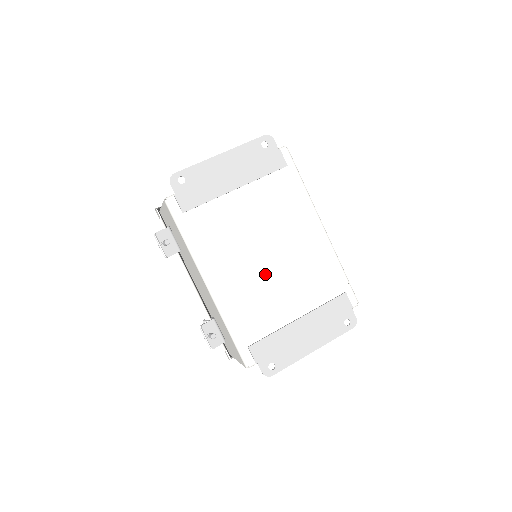
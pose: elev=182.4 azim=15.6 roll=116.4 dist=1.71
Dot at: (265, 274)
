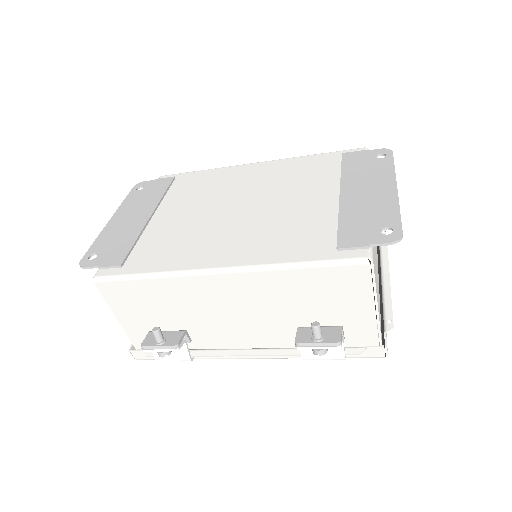
Dot at: (259, 214)
